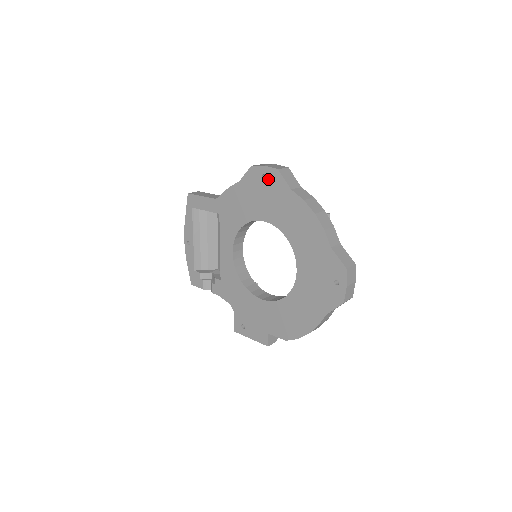
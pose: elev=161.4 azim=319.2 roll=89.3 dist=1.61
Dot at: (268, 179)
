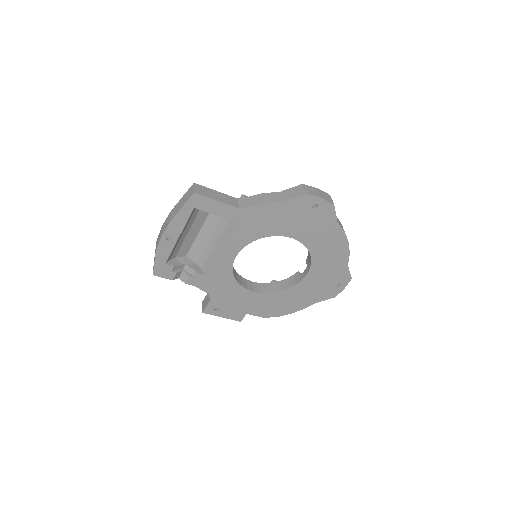
Dot at: (319, 209)
